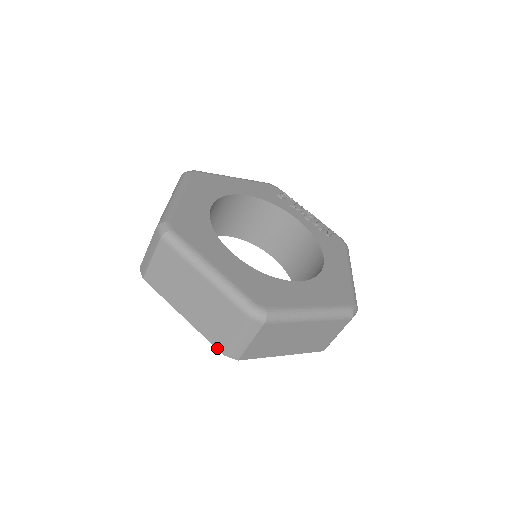
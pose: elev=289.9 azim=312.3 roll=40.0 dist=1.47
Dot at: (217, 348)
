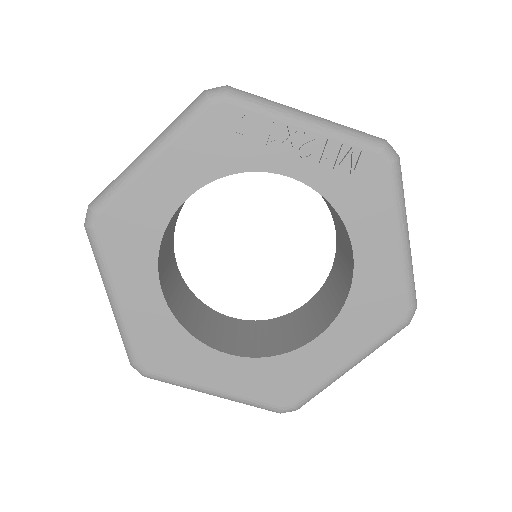
Dot at: occluded
